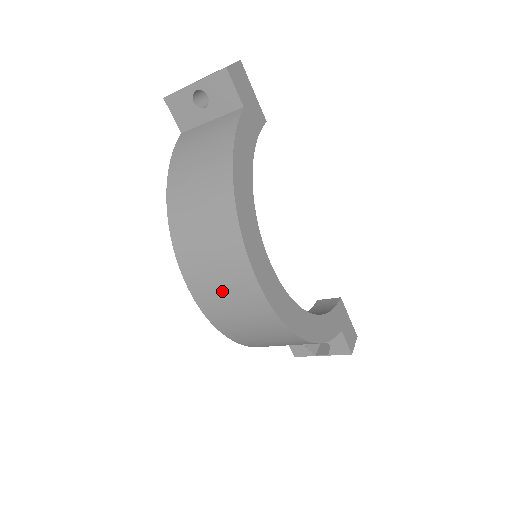
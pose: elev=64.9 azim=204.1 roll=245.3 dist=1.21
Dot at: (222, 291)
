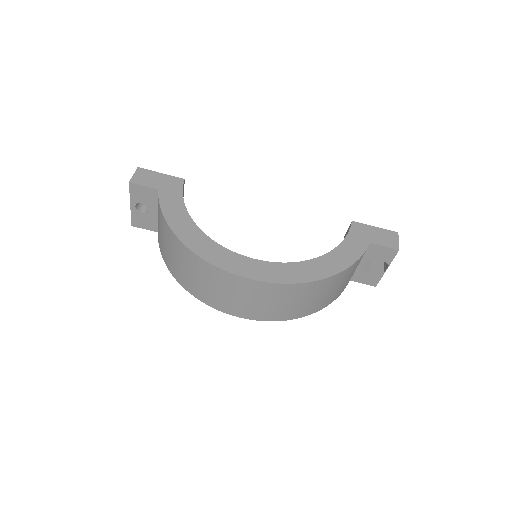
Dot at: (240, 299)
